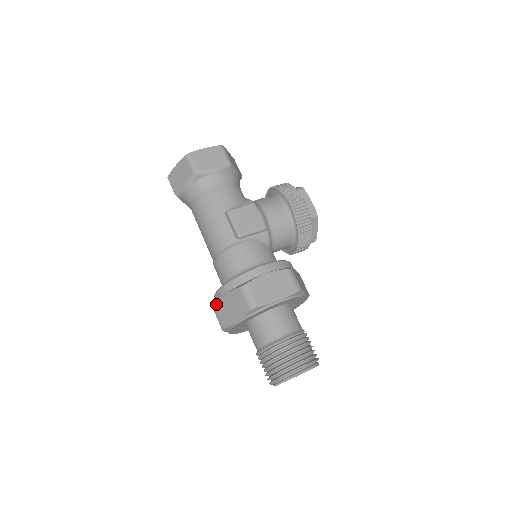
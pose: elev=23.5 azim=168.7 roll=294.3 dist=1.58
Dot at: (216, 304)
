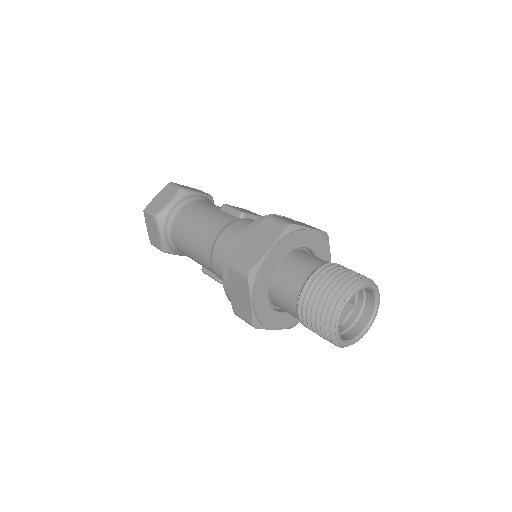
Dot at: (233, 254)
